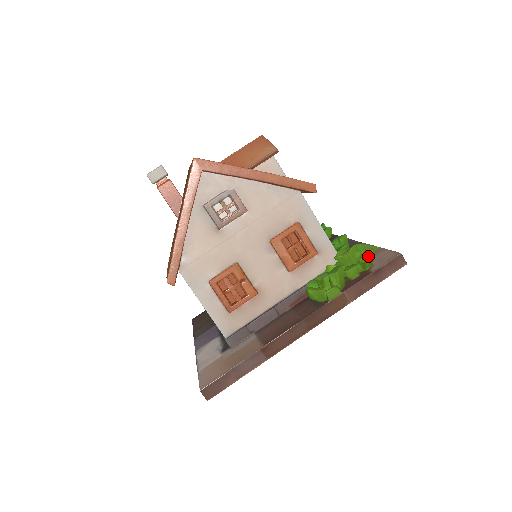
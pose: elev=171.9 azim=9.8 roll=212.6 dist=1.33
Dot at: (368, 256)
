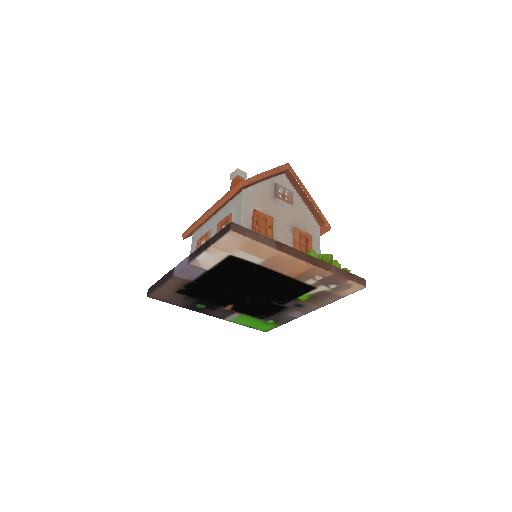
Dot at: occluded
